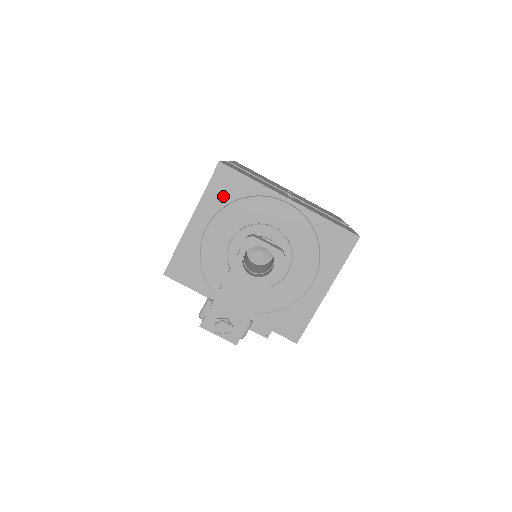
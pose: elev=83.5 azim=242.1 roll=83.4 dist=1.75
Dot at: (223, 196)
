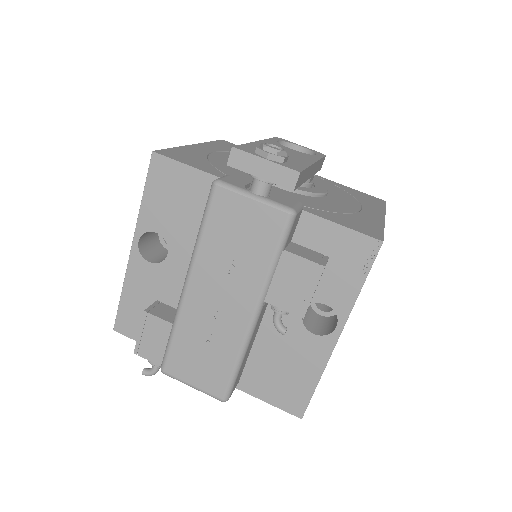
Dot at: (230, 149)
